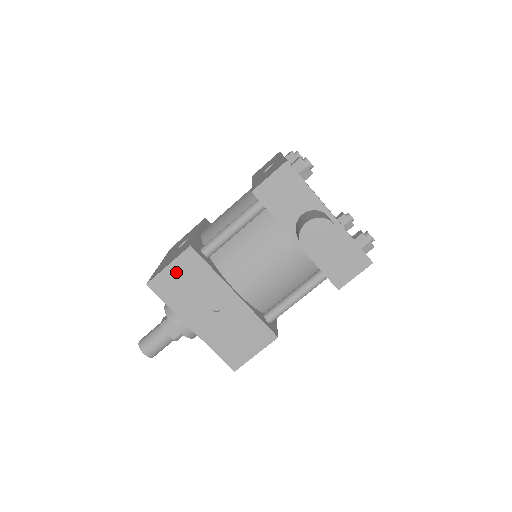
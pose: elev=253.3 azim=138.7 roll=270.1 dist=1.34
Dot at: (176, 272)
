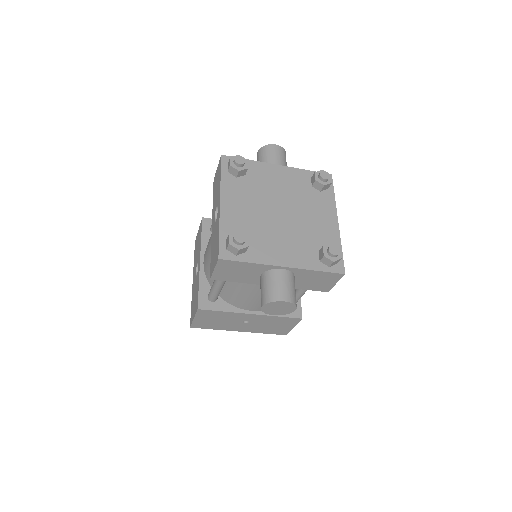
Dot at: (202, 319)
